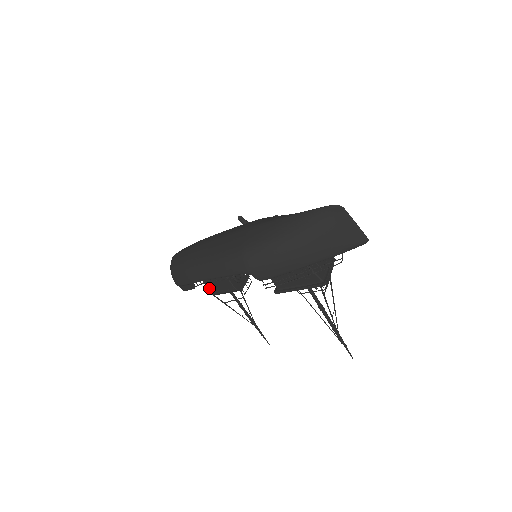
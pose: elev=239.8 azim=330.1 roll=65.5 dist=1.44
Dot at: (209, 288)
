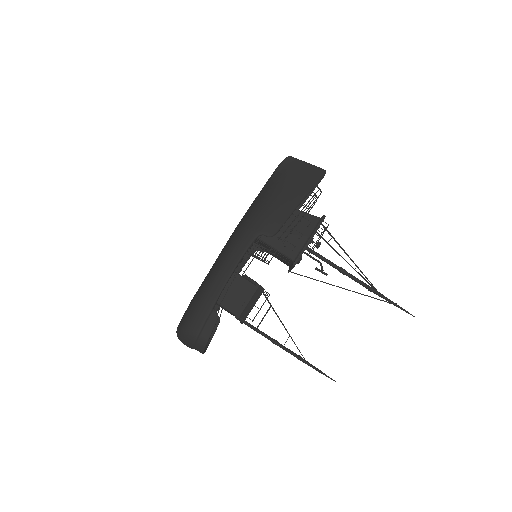
Dot at: (232, 310)
